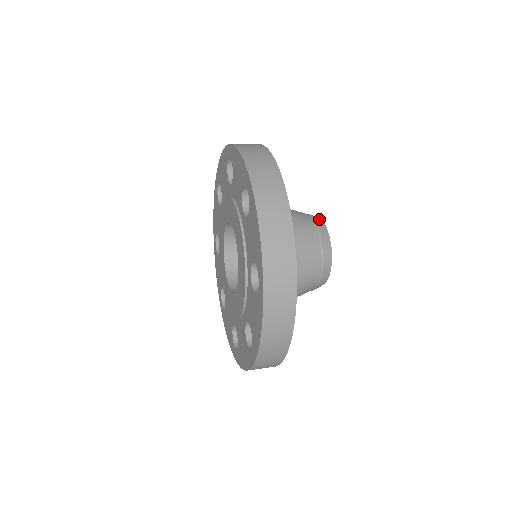
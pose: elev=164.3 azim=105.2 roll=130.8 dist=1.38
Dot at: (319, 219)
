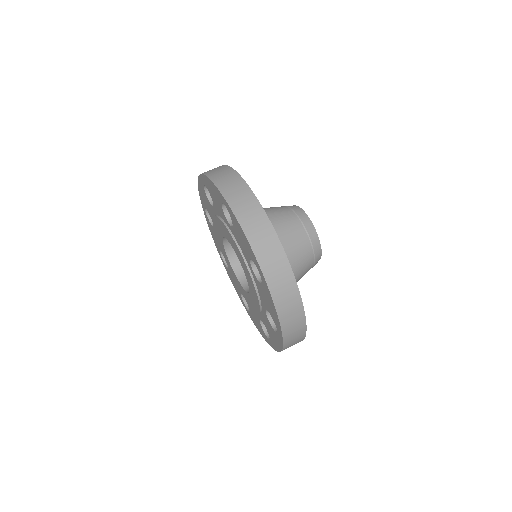
Dot at: (318, 245)
